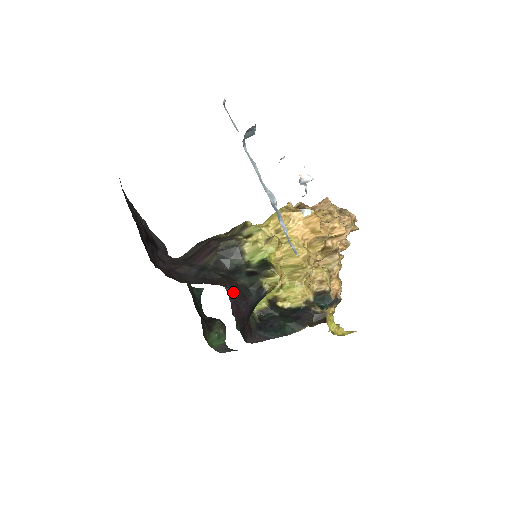
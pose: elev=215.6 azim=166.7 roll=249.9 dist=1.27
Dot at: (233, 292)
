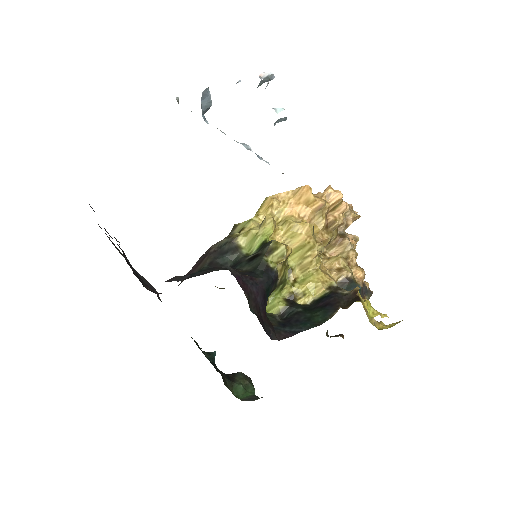
Dot at: (234, 270)
